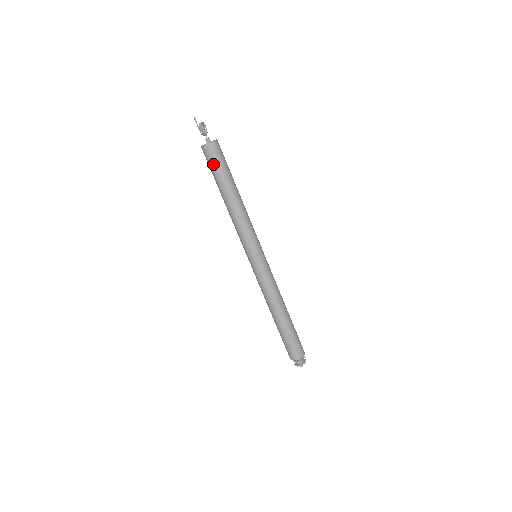
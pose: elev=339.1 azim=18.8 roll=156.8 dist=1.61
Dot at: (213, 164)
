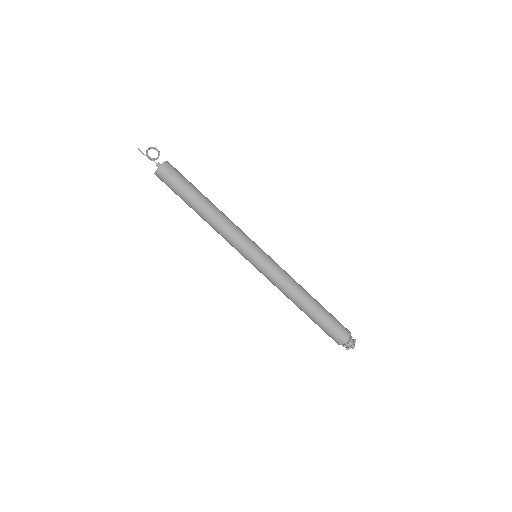
Dot at: (171, 189)
